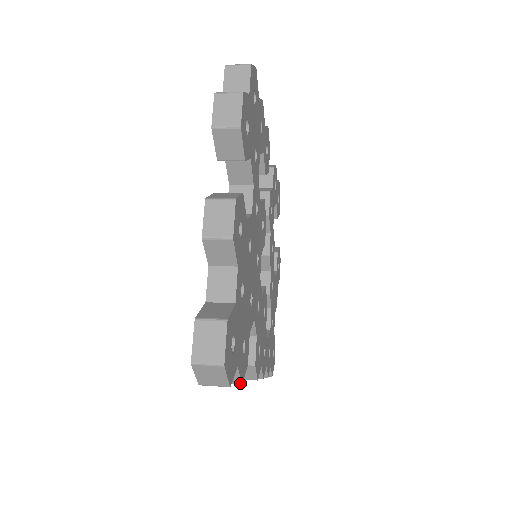
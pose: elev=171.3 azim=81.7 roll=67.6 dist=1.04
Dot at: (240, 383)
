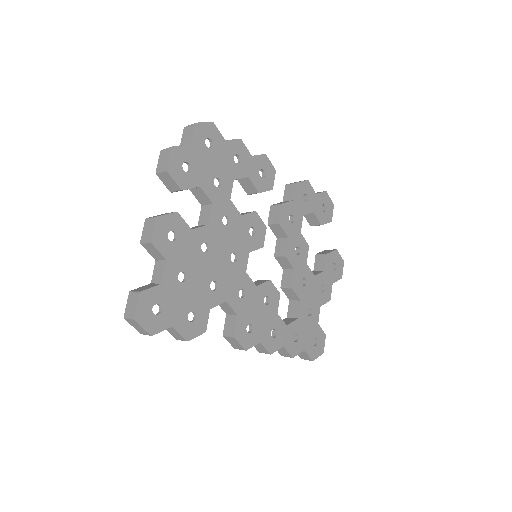
Dot at: (185, 340)
